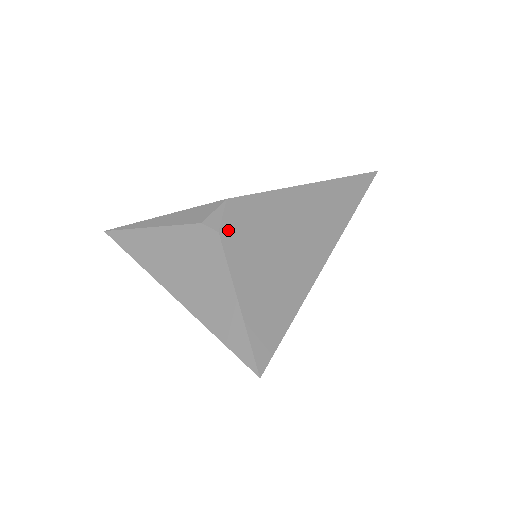
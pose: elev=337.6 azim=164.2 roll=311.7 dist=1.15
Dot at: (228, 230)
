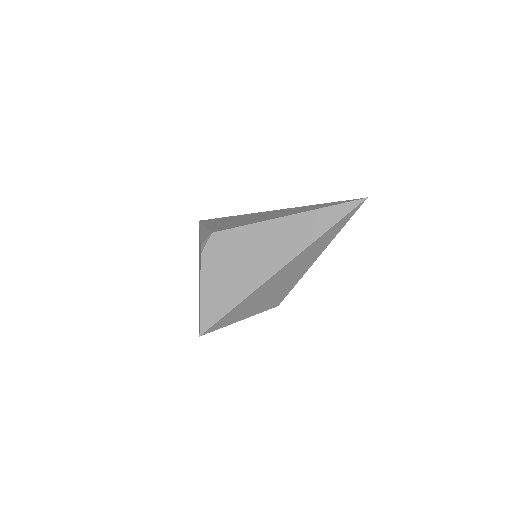
Dot at: (207, 253)
